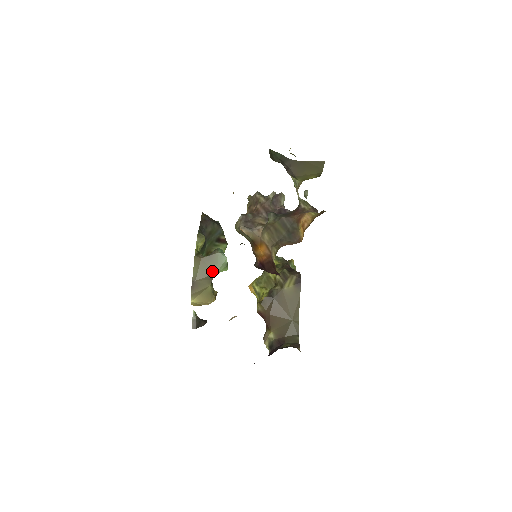
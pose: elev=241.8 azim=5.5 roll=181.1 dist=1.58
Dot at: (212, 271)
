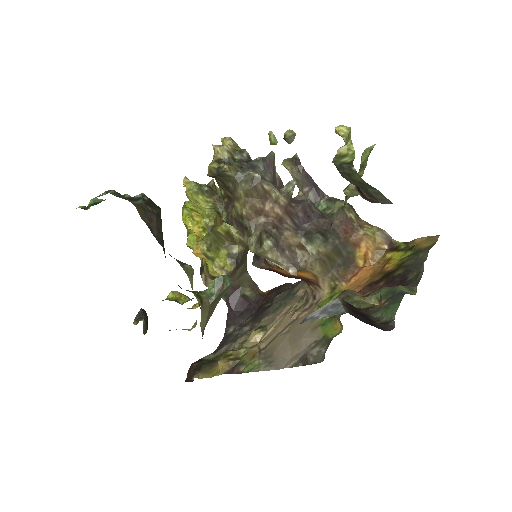
Dot at: (216, 304)
